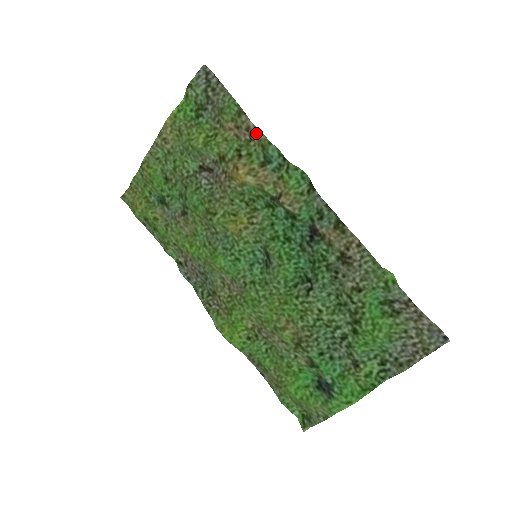
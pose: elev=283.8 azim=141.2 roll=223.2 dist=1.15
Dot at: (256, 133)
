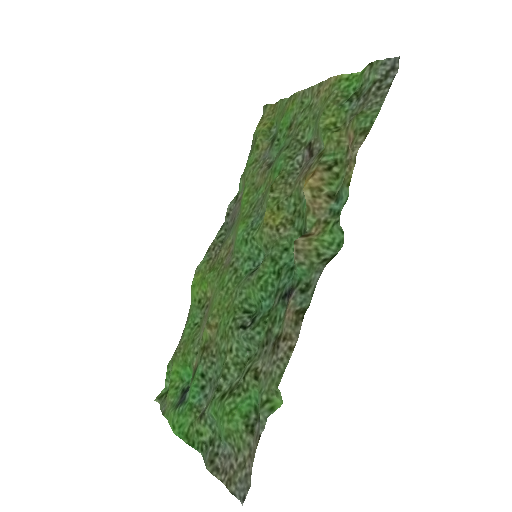
Dot at: (351, 163)
